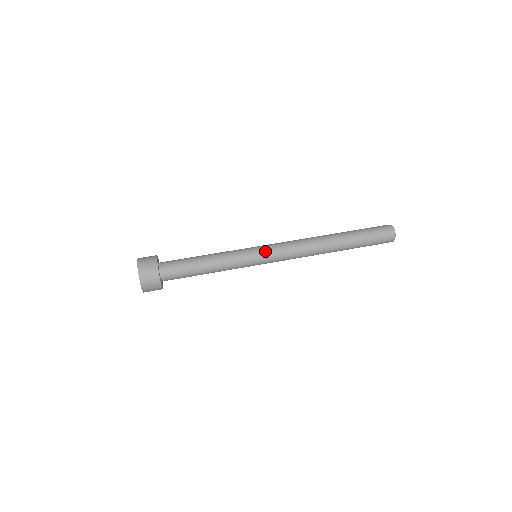
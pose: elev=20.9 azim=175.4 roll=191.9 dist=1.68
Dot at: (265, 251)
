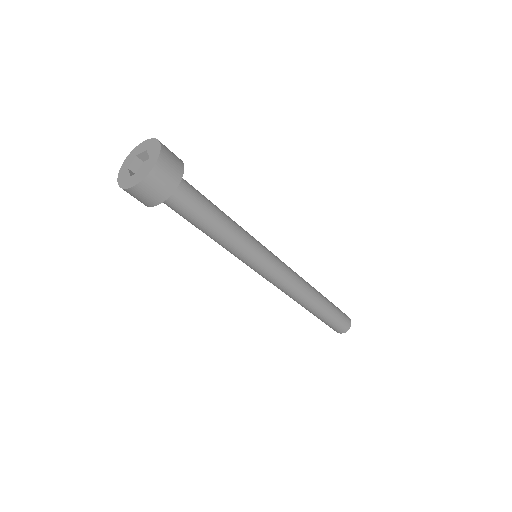
Dot at: (272, 253)
